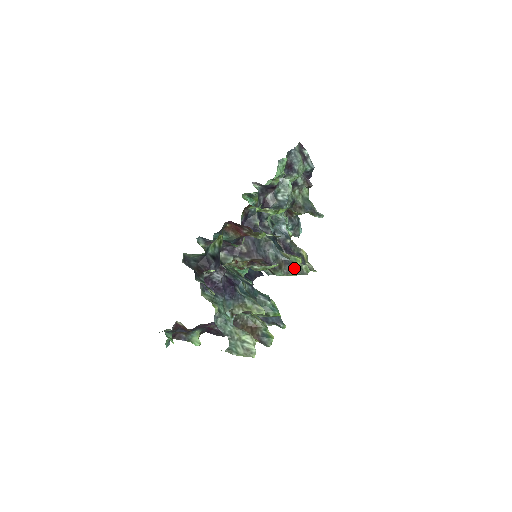
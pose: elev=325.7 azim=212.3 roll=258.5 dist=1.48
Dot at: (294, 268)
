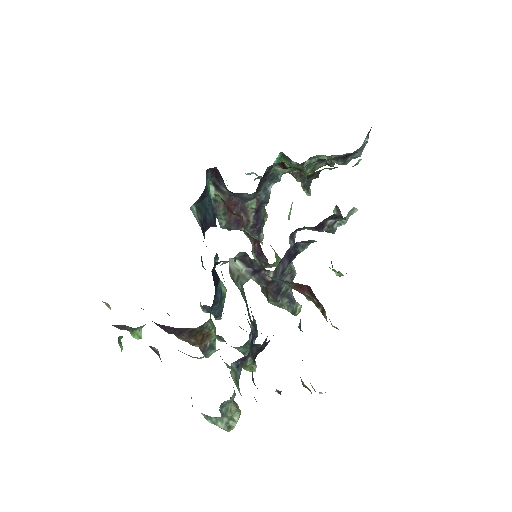
Dot at: (290, 304)
